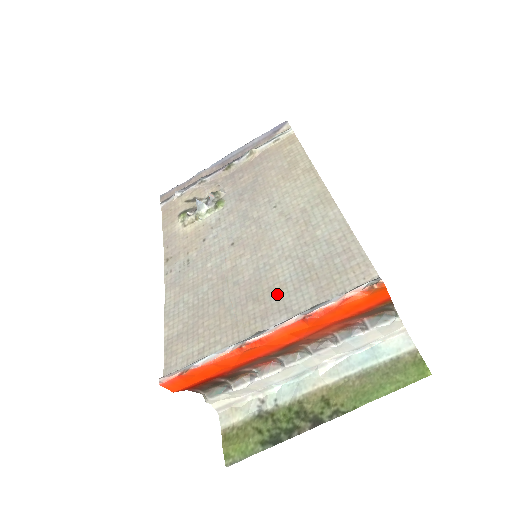
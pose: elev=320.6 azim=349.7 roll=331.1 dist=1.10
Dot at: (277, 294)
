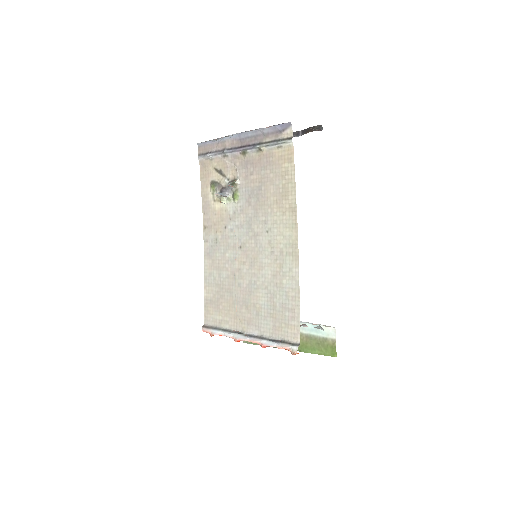
Dot at: (256, 312)
